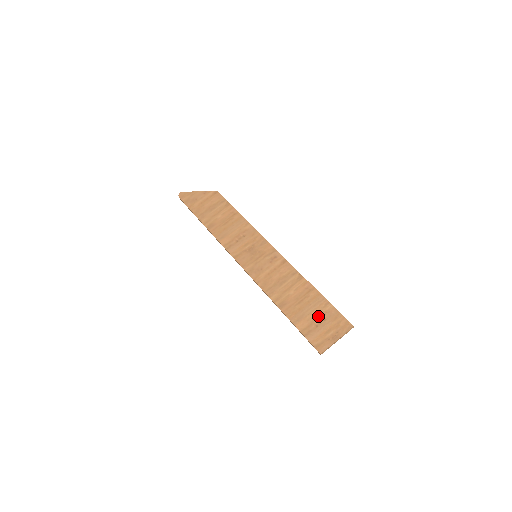
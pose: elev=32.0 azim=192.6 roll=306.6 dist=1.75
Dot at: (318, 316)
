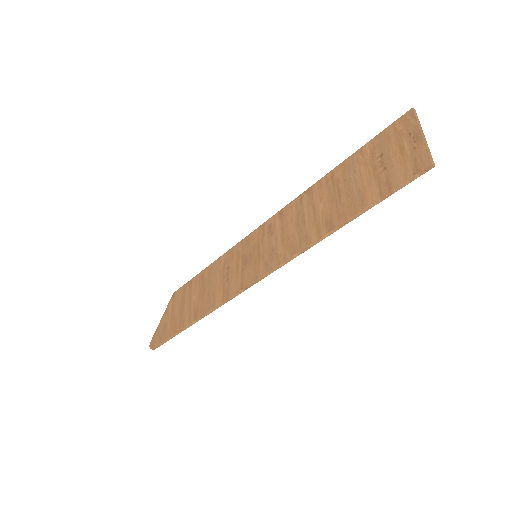
Dot at: (371, 166)
